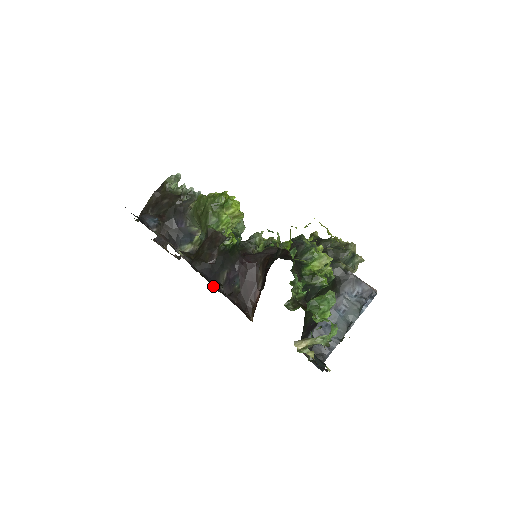
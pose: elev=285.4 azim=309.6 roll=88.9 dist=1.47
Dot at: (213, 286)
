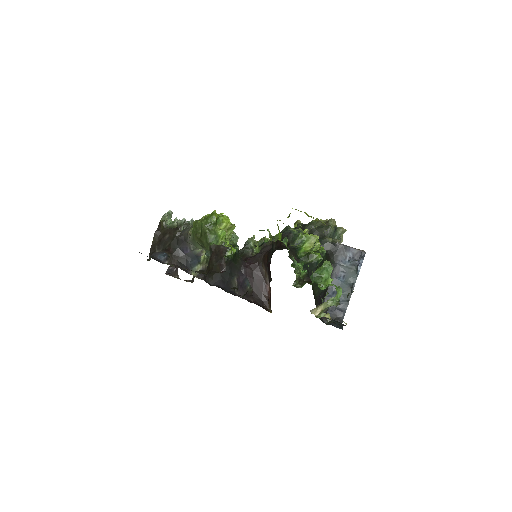
Dot at: occluded
